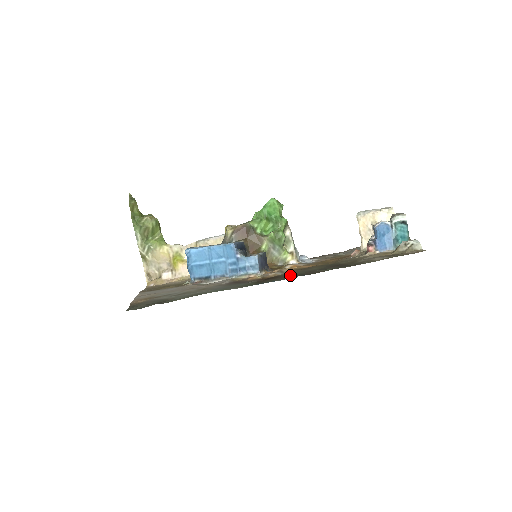
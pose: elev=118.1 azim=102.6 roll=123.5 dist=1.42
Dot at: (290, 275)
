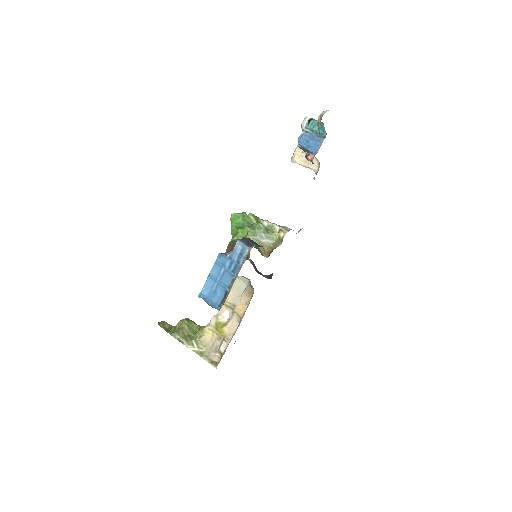
Dot at: occluded
